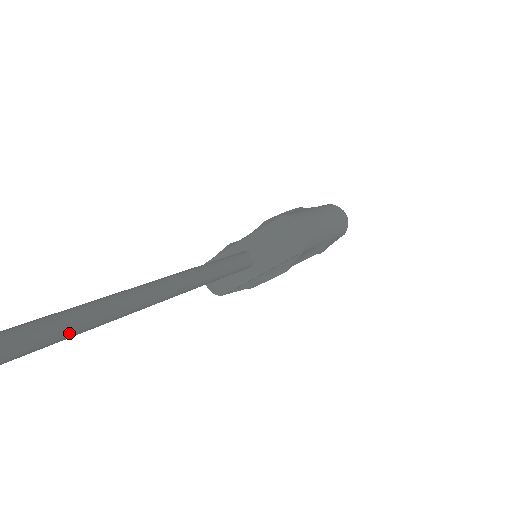
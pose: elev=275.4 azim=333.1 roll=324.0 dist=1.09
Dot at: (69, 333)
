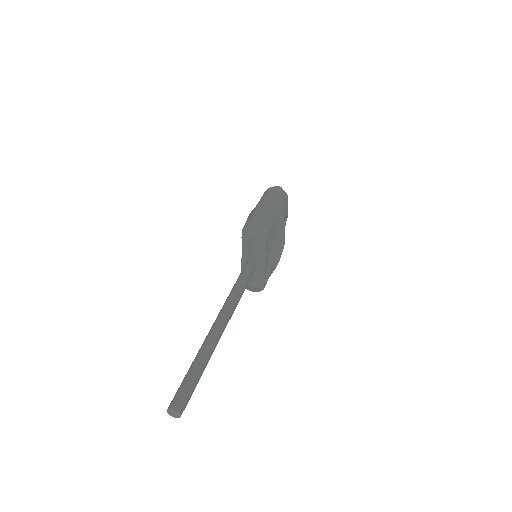
Dot at: (201, 370)
